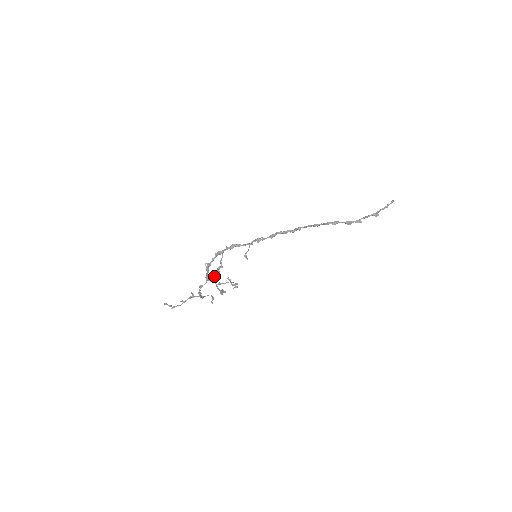
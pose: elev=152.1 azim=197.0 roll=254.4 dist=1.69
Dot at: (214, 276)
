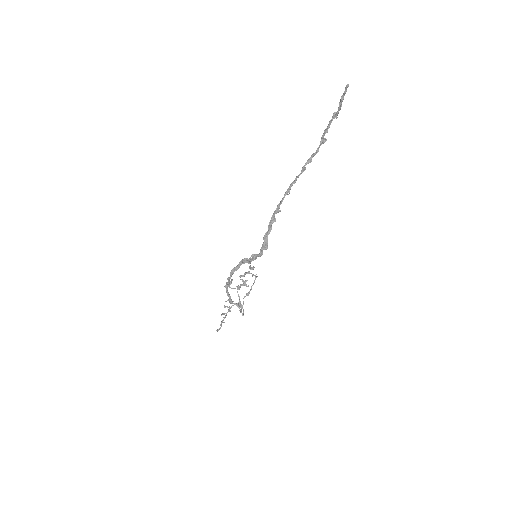
Dot at: (230, 287)
